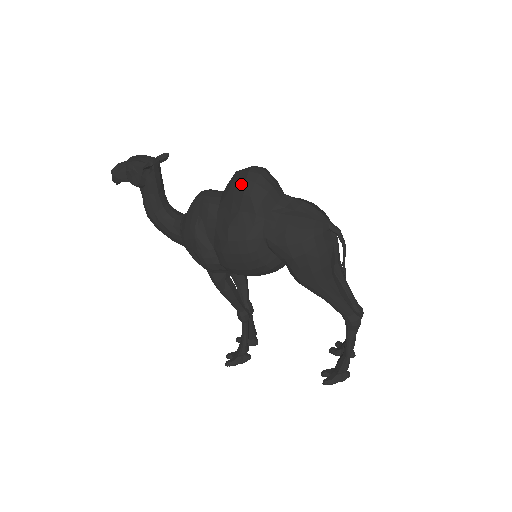
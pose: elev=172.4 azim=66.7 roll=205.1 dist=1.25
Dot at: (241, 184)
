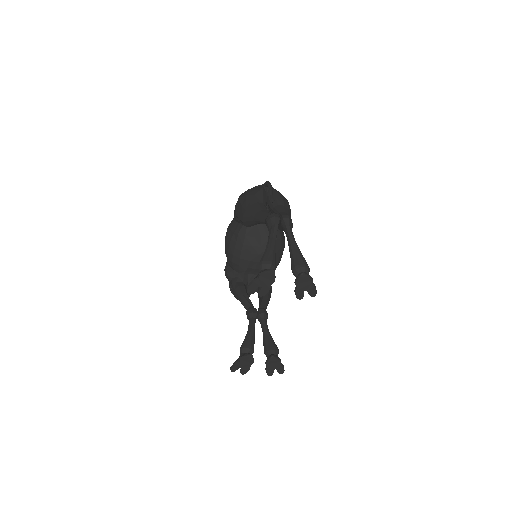
Dot at: occluded
